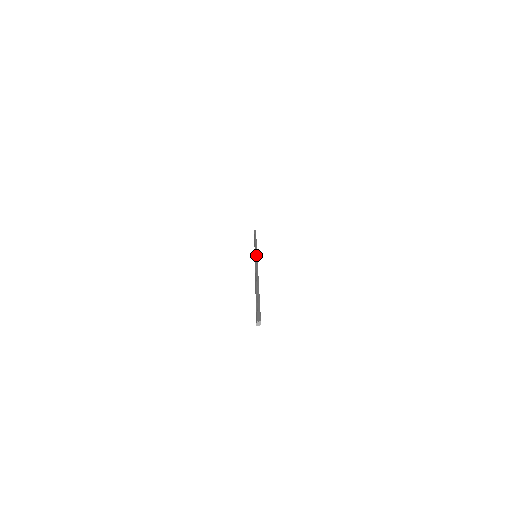
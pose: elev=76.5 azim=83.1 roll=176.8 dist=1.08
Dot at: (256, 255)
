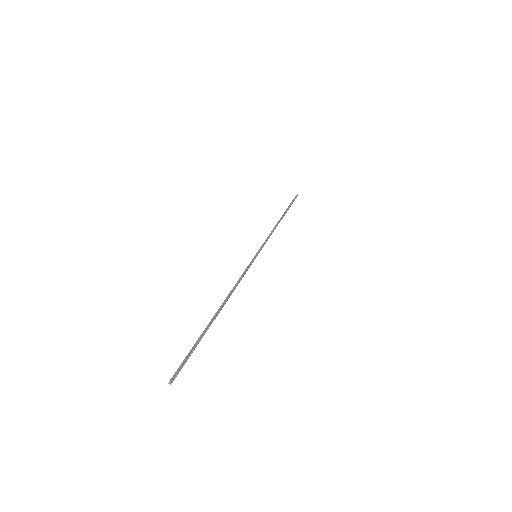
Dot at: (255, 256)
